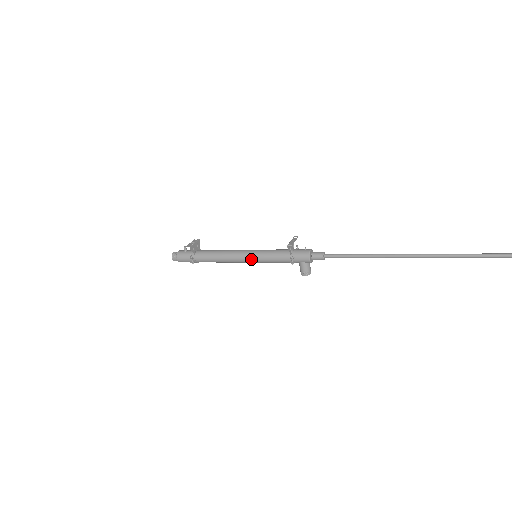
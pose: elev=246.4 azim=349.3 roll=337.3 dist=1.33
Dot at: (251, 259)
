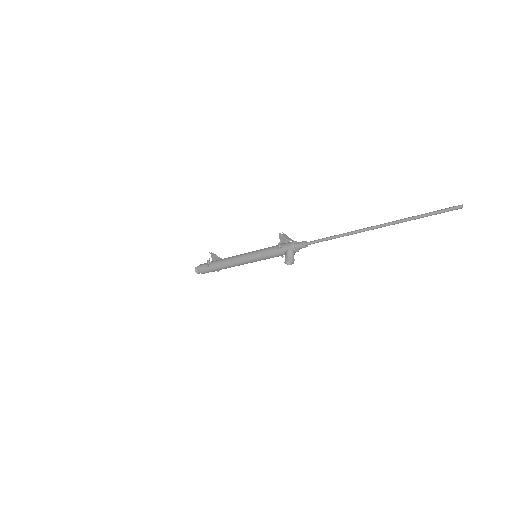
Dot at: (251, 254)
